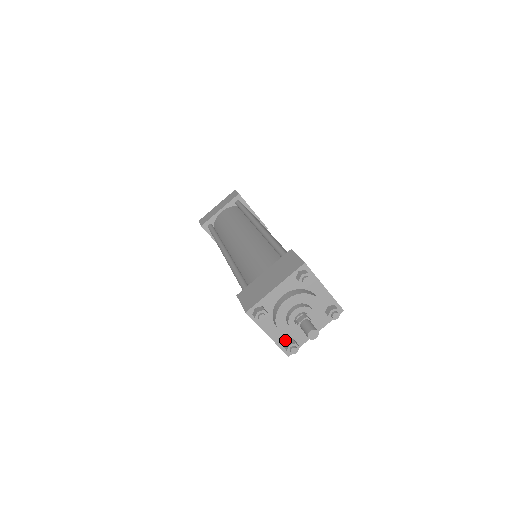
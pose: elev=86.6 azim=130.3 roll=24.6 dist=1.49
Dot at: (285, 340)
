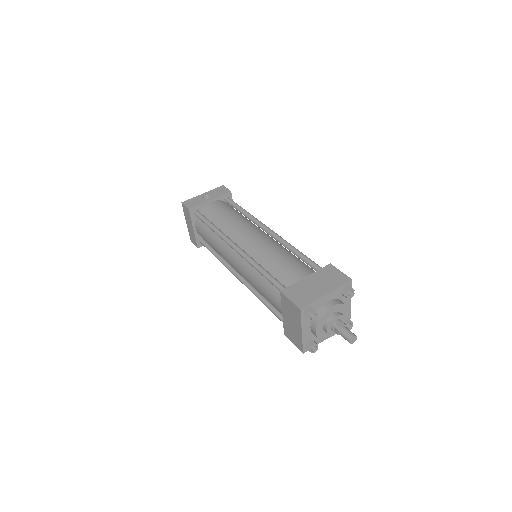
Dot at: occluded
